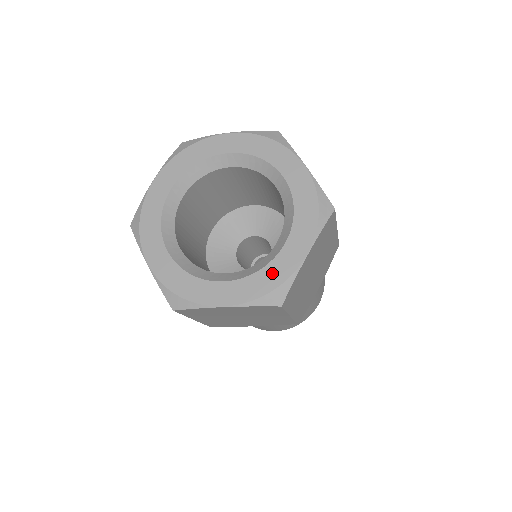
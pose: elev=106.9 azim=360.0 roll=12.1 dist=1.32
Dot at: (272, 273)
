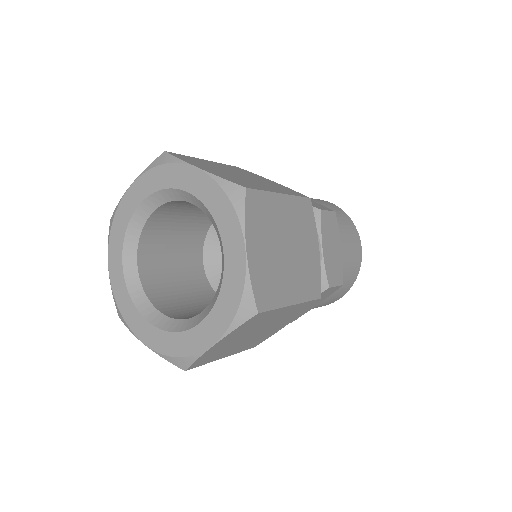
Dot at: (182, 342)
